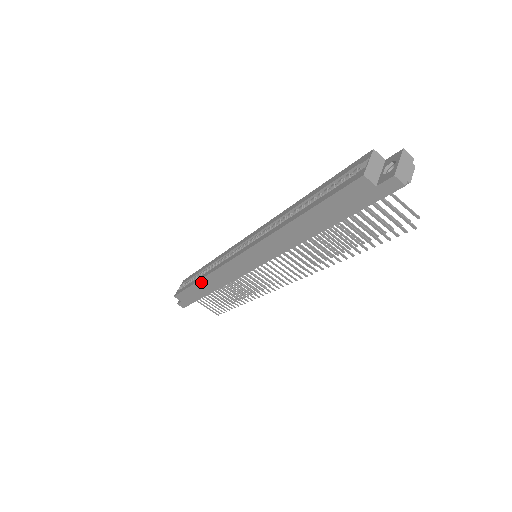
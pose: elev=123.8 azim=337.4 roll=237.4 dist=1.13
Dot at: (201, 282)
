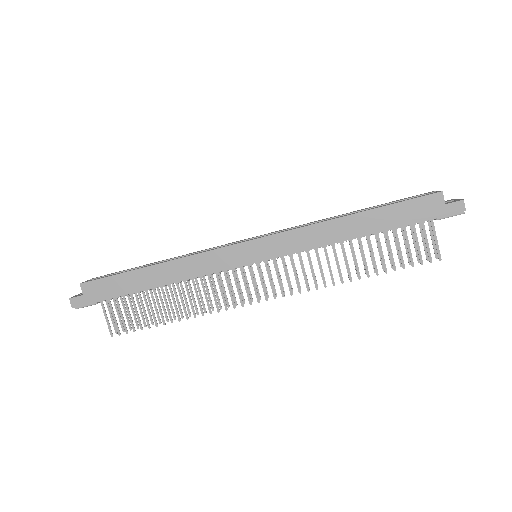
Dot at: (157, 267)
